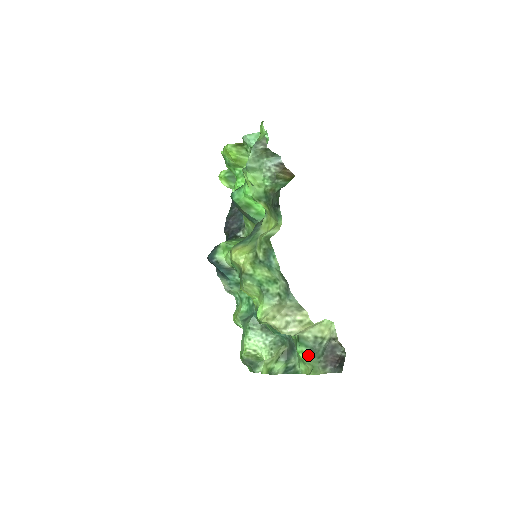
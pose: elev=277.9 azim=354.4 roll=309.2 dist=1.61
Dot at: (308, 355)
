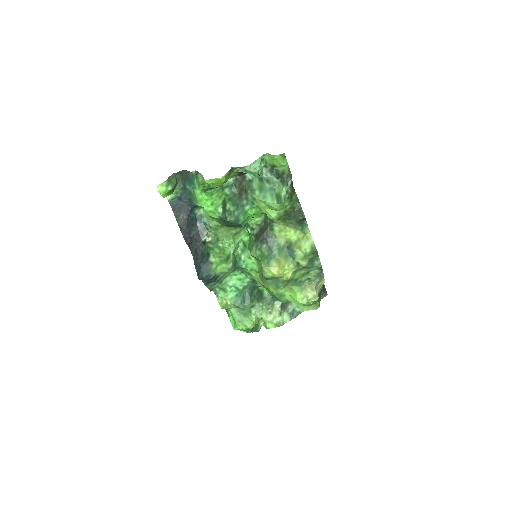
Dot at: occluded
